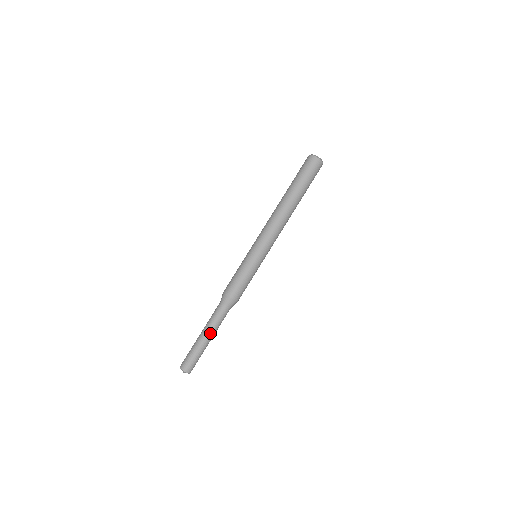
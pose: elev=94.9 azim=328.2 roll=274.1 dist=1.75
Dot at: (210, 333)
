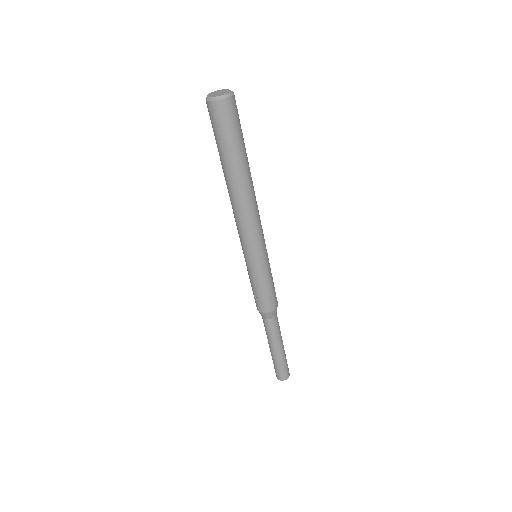
Dot at: (282, 342)
